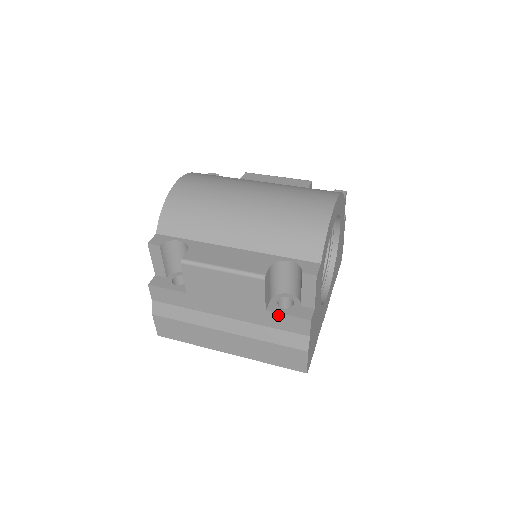
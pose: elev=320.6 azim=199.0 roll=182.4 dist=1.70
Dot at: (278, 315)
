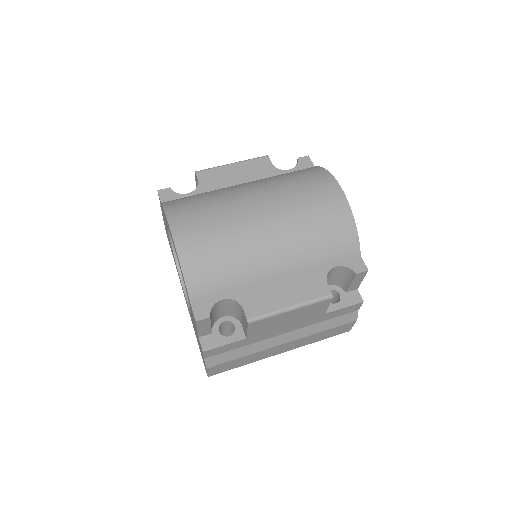
Dot at: (335, 311)
